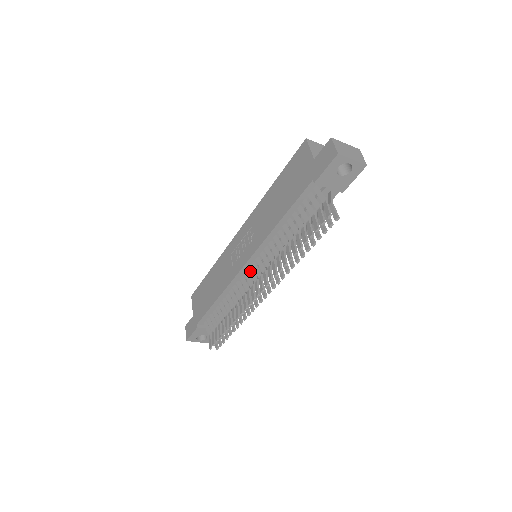
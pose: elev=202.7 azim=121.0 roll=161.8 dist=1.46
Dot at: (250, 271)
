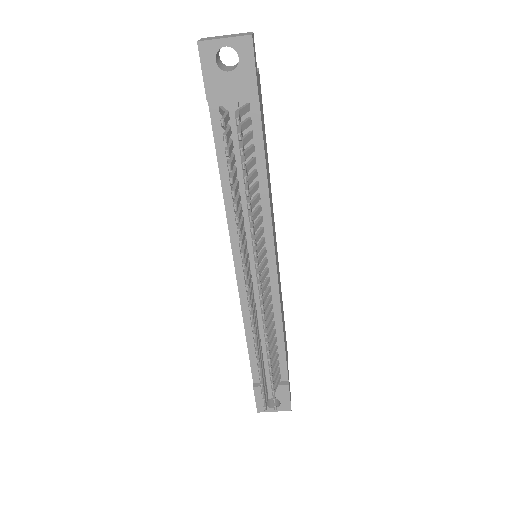
Dot at: occluded
